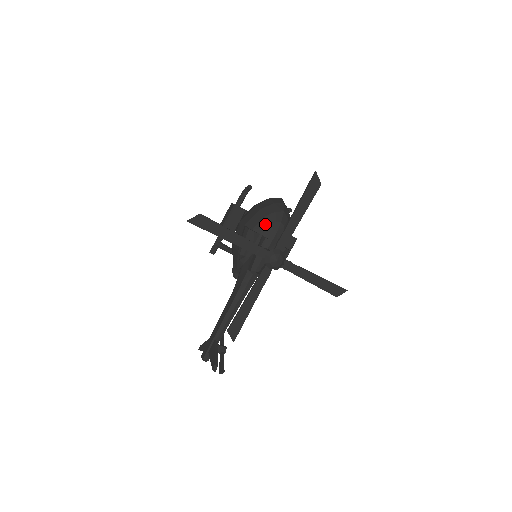
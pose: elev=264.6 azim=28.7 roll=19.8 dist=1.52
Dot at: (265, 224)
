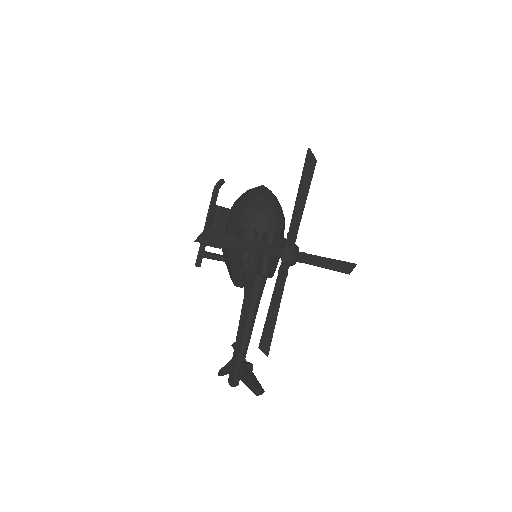
Dot at: (262, 219)
